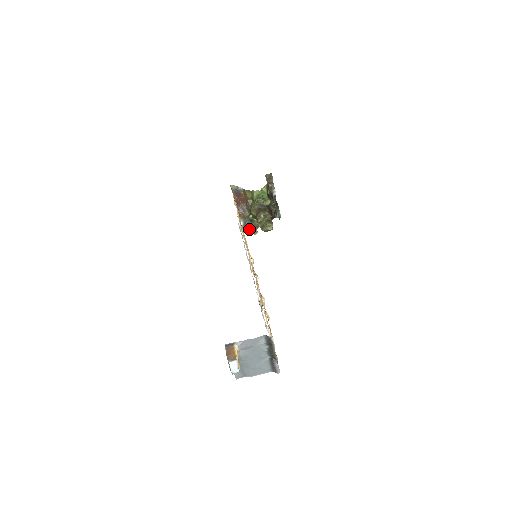
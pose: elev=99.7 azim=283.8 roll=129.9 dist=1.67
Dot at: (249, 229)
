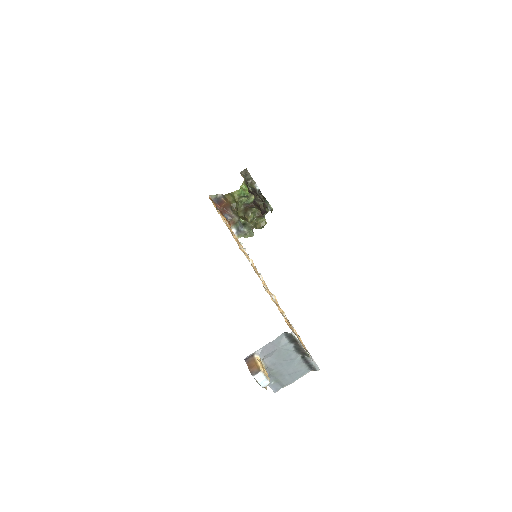
Dot at: (244, 233)
